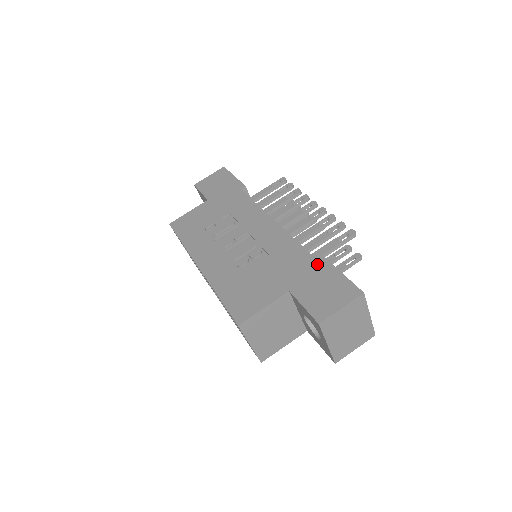
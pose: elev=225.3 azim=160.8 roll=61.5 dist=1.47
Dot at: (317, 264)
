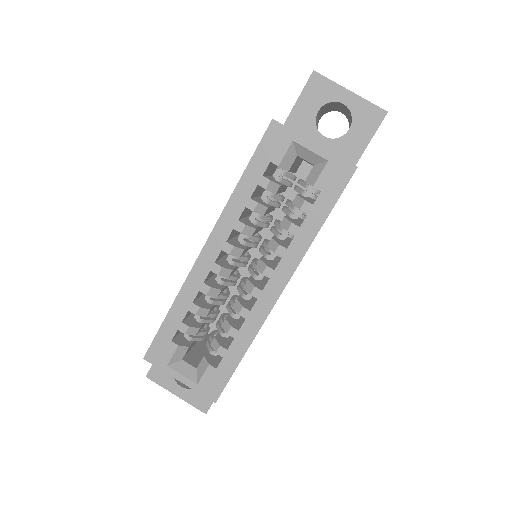
Dot at: occluded
